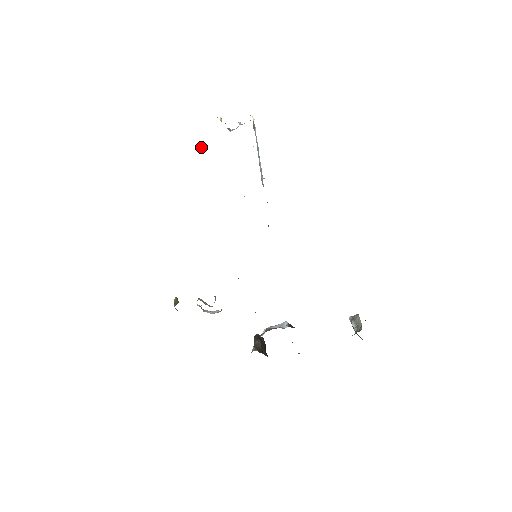
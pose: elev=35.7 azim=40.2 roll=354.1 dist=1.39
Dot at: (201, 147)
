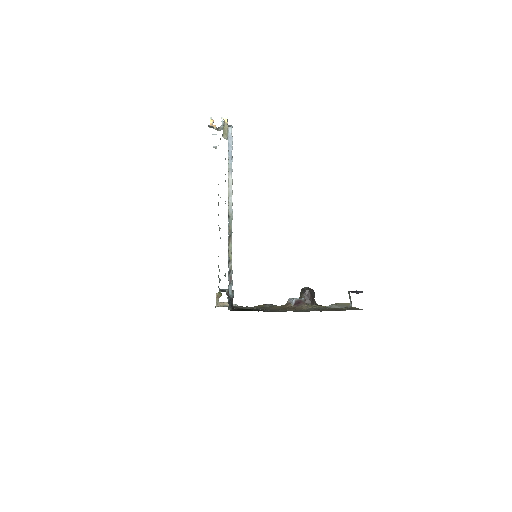
Dot at: (215, 146)
